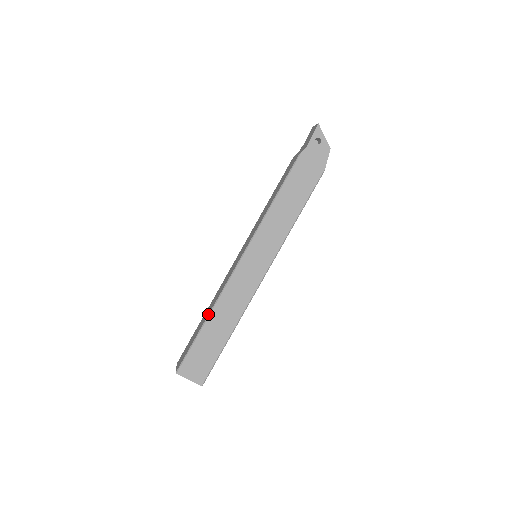
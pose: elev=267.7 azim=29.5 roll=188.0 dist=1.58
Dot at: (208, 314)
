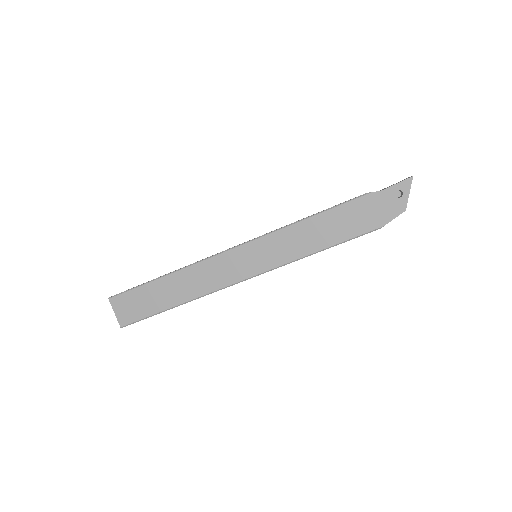
Dot at: occluded
